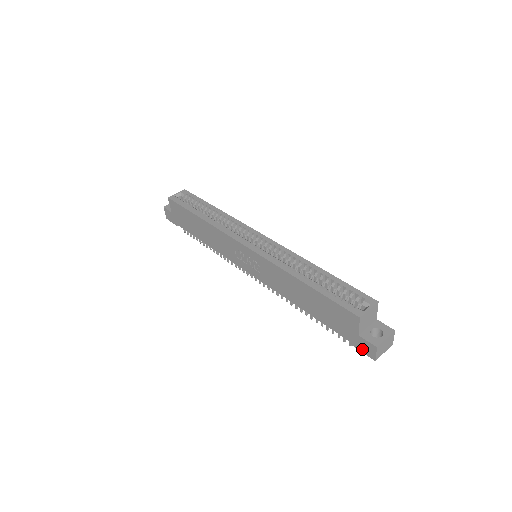
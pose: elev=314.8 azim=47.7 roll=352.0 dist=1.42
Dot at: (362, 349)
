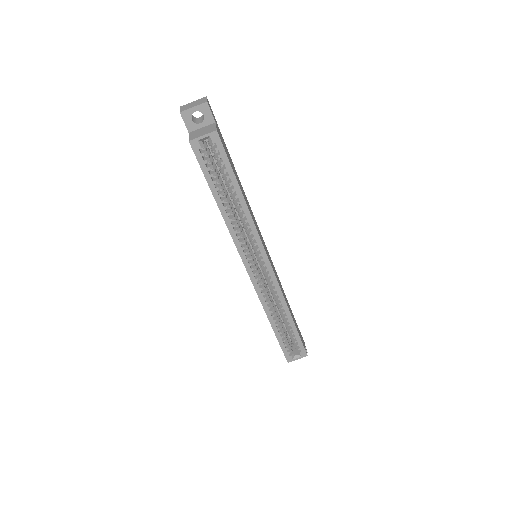
Dot at: occluded
